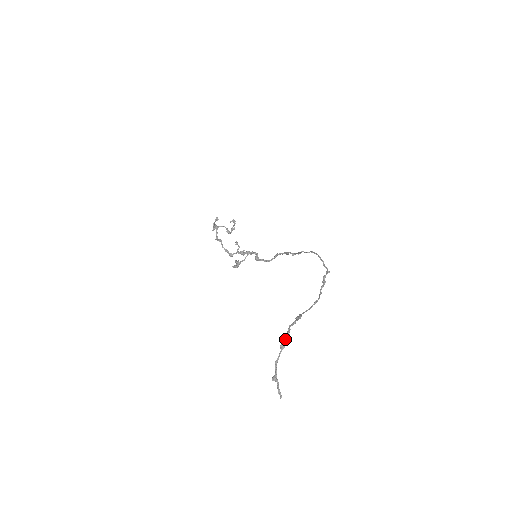
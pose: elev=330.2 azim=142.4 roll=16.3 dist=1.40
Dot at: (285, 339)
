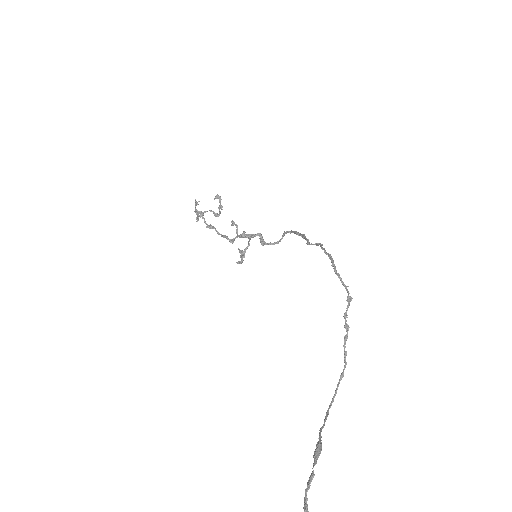
Dot at: out of frame
